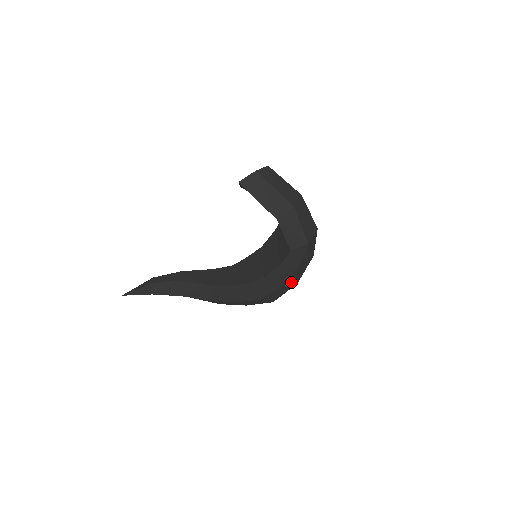
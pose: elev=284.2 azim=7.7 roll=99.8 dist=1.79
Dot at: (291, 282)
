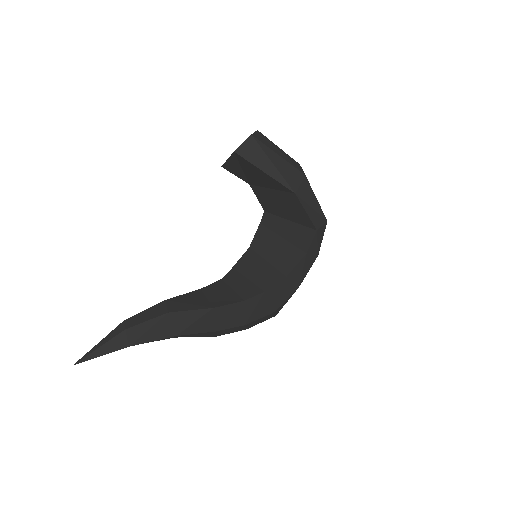
Dot at: occluded
